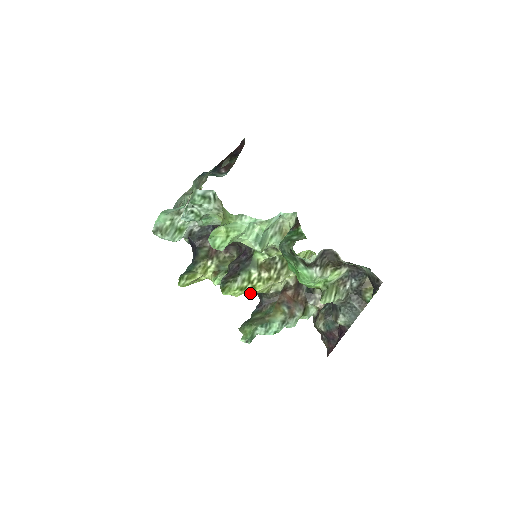
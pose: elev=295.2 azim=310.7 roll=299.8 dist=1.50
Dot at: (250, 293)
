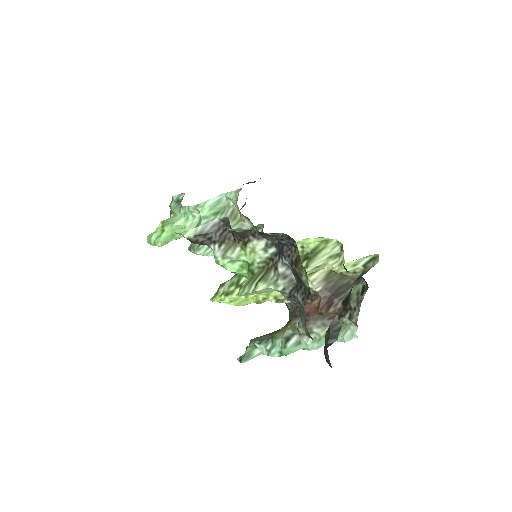
Dot at: (260, 303)
